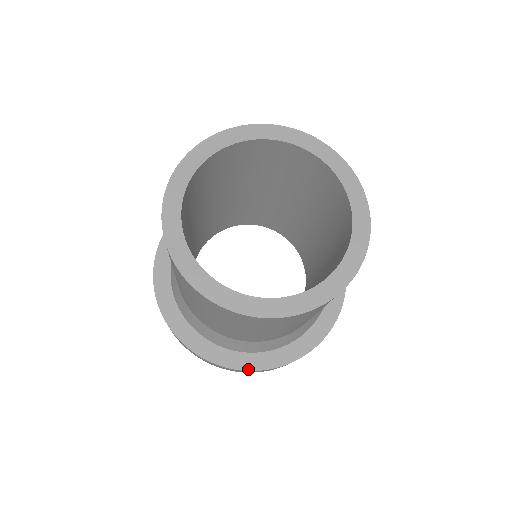
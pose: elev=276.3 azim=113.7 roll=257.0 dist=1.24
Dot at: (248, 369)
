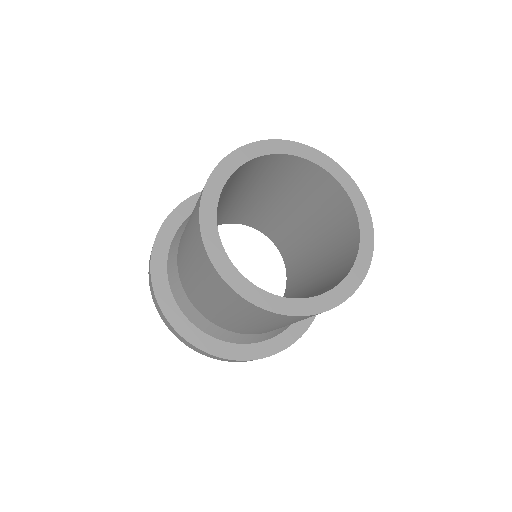
Dot at: (257, 358)
